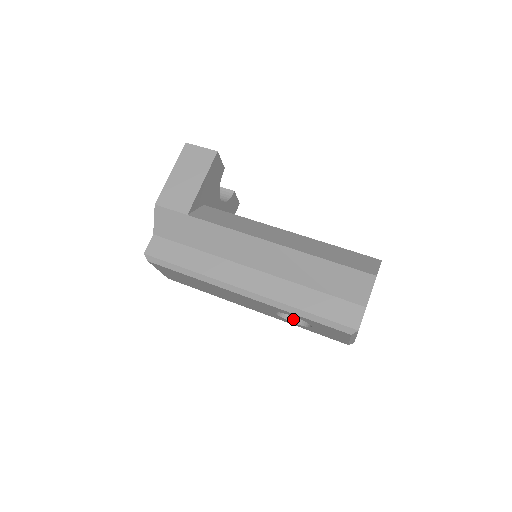
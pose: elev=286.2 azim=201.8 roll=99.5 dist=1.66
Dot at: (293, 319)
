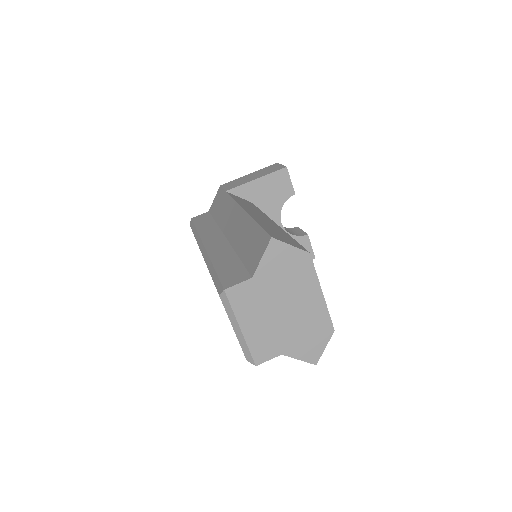
Dot at: occluded
